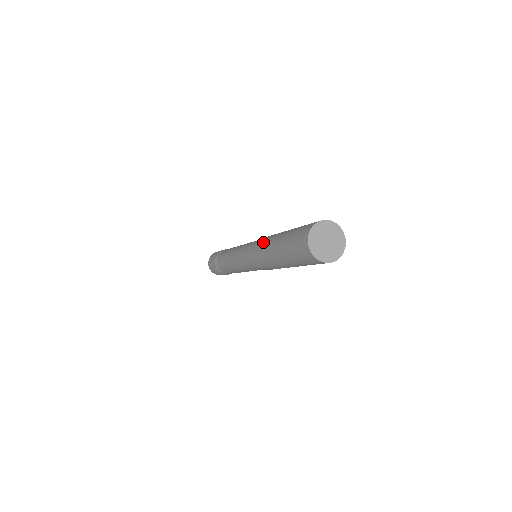
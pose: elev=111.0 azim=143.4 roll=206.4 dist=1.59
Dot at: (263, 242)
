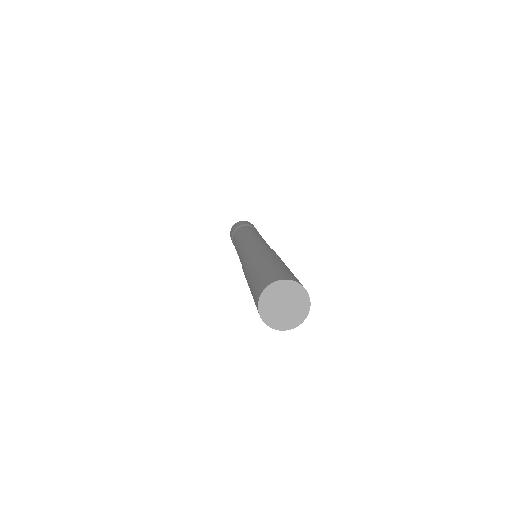
Dot at: occluded
